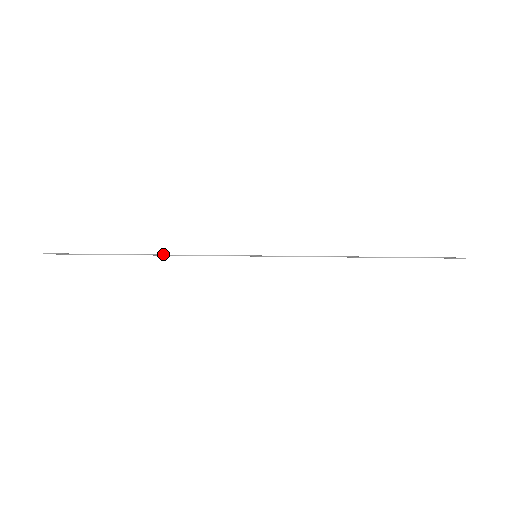
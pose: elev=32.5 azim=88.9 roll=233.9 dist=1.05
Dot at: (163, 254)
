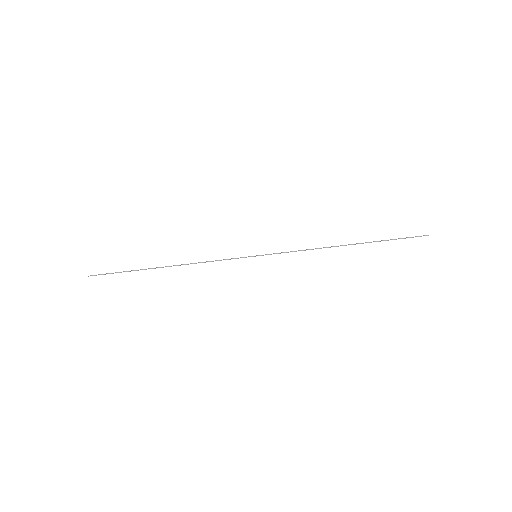
Dot at: (182, 264)
